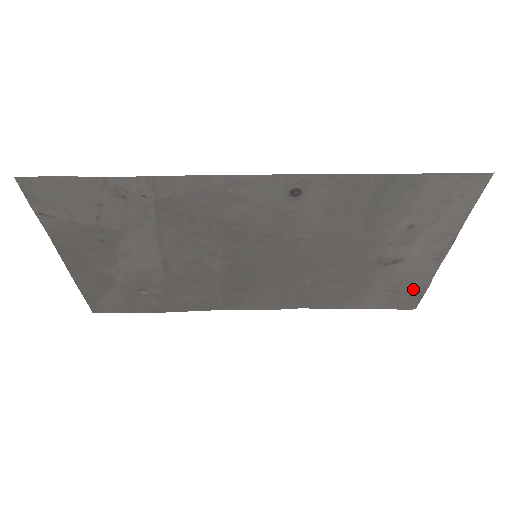
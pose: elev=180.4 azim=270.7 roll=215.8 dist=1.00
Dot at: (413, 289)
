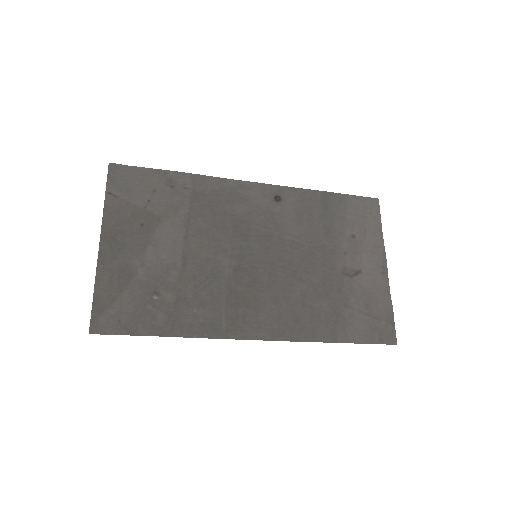
Dot at: (383, 311)
